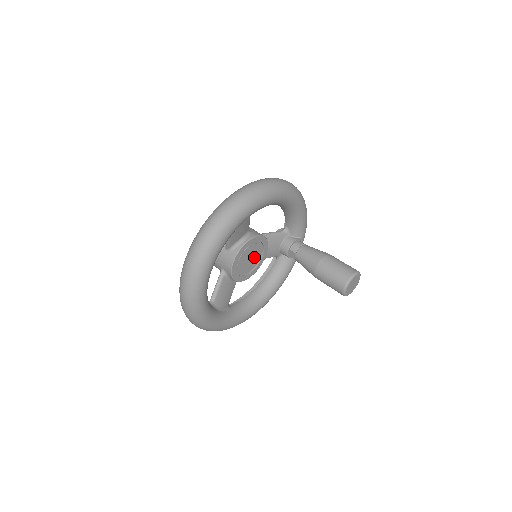
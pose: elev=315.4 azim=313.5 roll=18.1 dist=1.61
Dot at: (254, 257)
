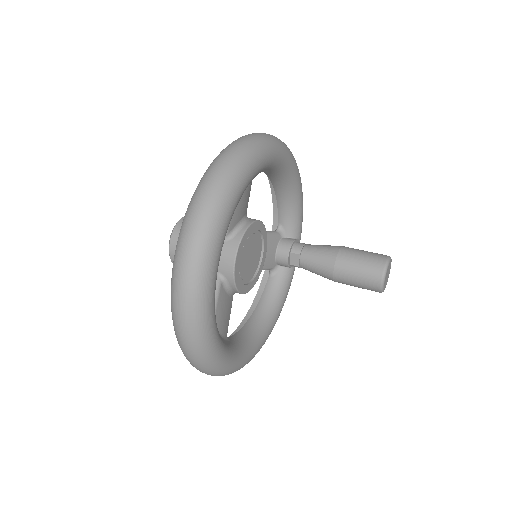
Dot at: (254, 257)
